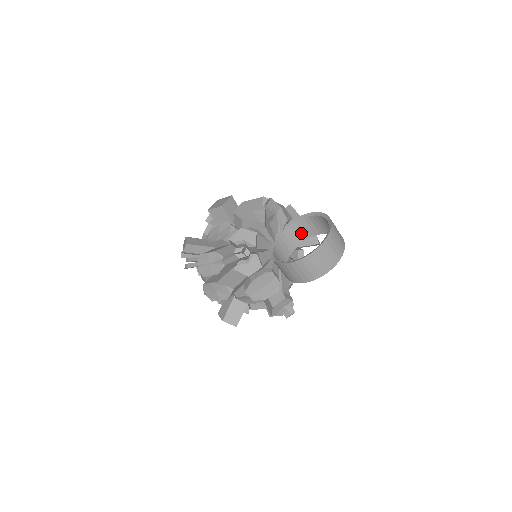
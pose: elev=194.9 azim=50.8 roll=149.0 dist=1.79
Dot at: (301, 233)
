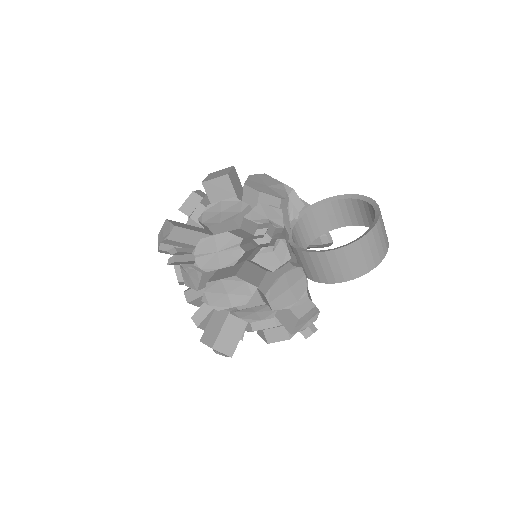
Dot at: (316, 225)
